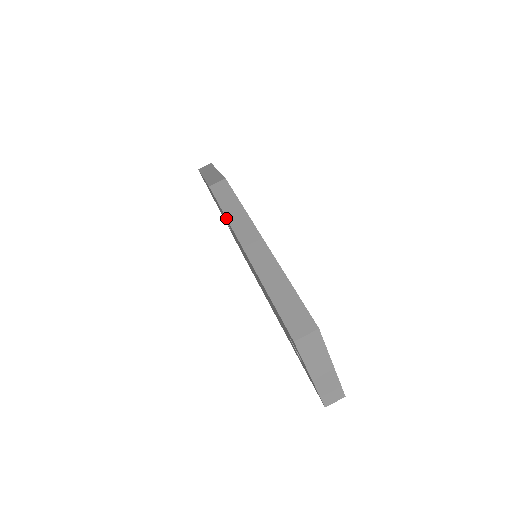
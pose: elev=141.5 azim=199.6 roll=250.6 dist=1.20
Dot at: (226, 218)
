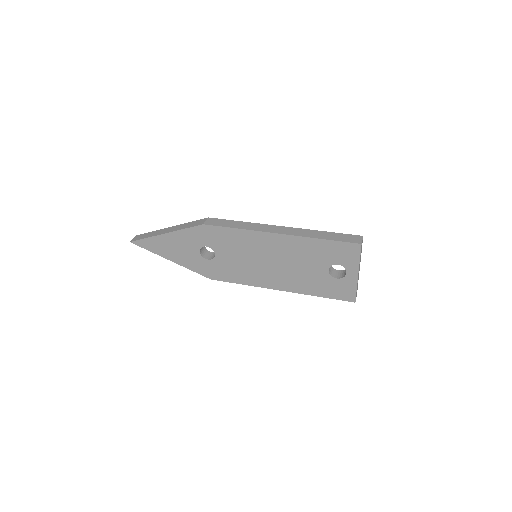
Dot at: (245, 229)
